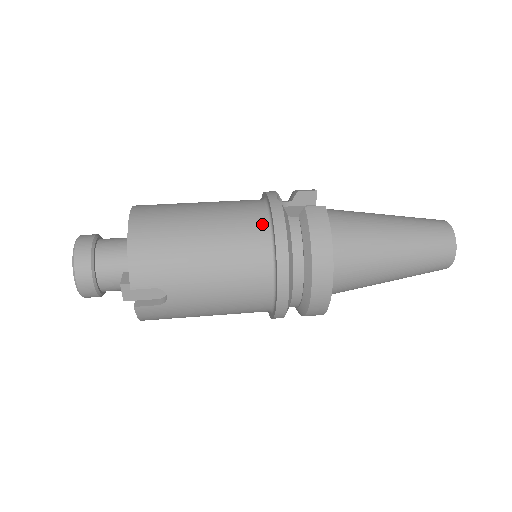
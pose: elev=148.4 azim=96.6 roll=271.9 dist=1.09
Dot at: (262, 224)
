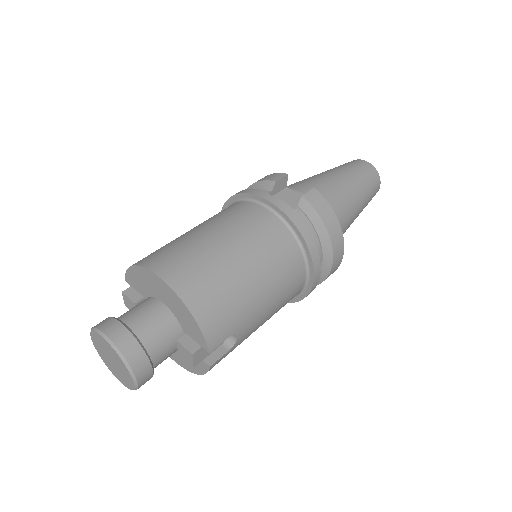
Dot at: (281, 228)
